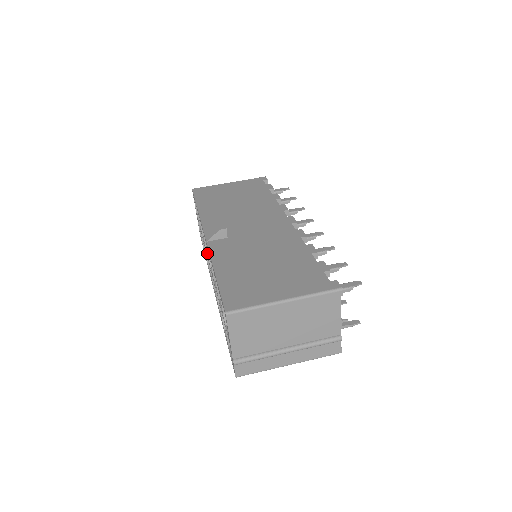
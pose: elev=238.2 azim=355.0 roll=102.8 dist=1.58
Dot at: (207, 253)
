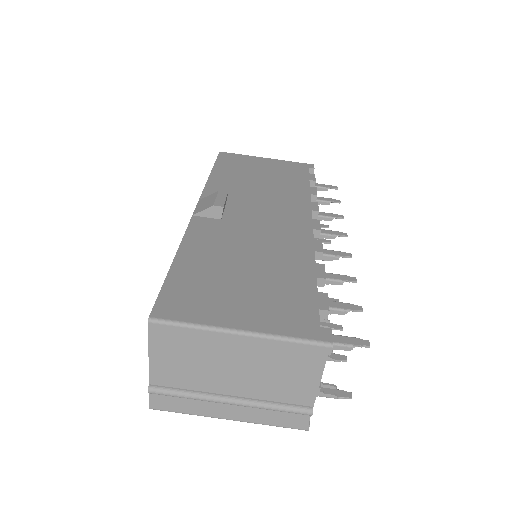
Dot at: occluded
